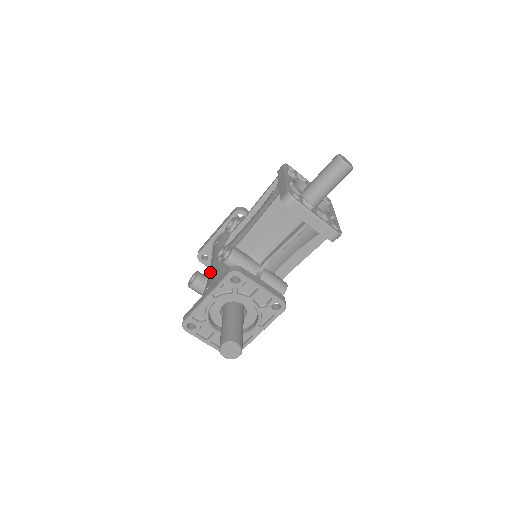
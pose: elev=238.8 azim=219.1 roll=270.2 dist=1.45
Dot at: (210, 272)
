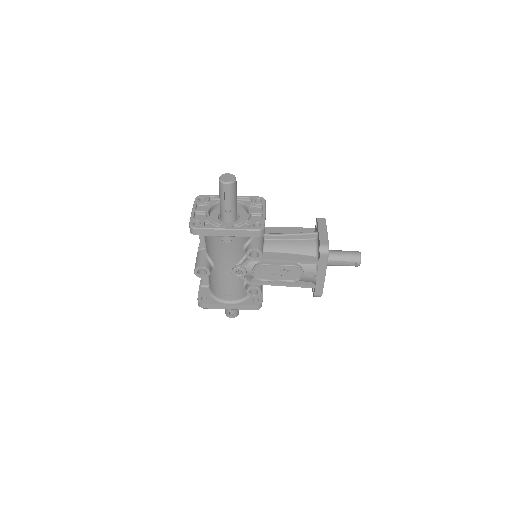
Dot at: occluded
